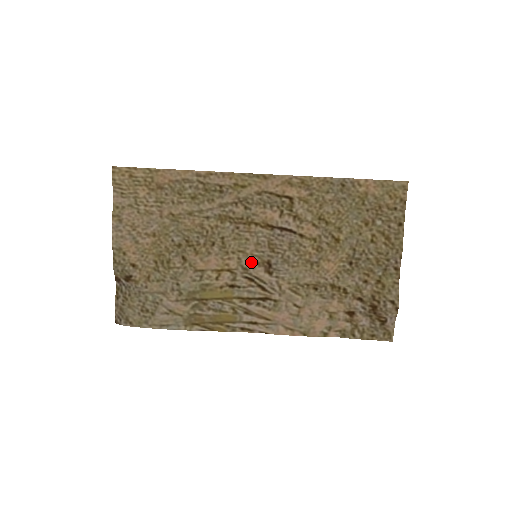
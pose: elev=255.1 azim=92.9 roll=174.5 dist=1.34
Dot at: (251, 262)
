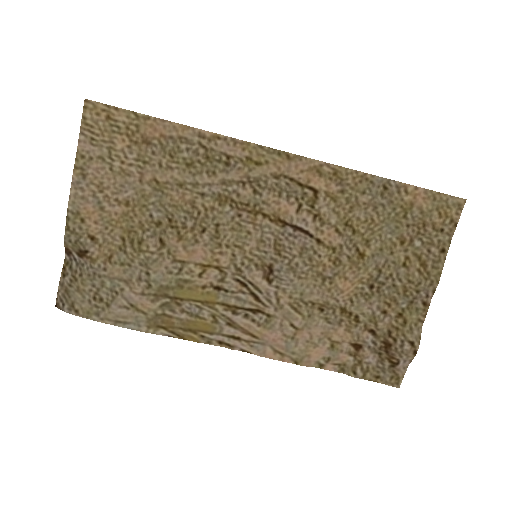
Dot at: (248, 262)
